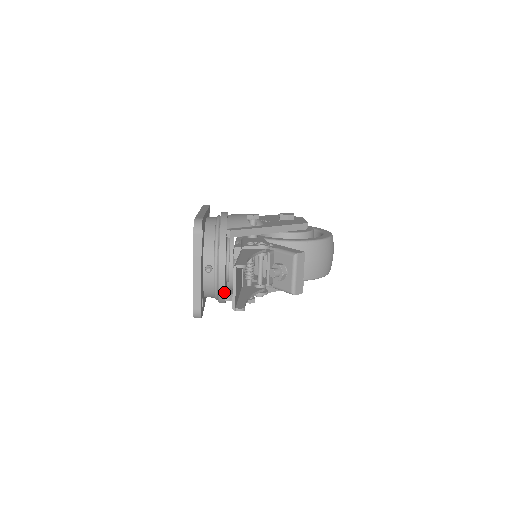
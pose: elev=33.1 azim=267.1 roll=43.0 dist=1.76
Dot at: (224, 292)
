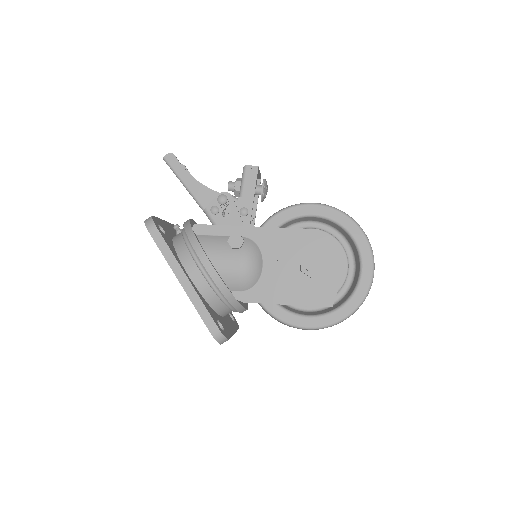
Dot at: (189, 223)
